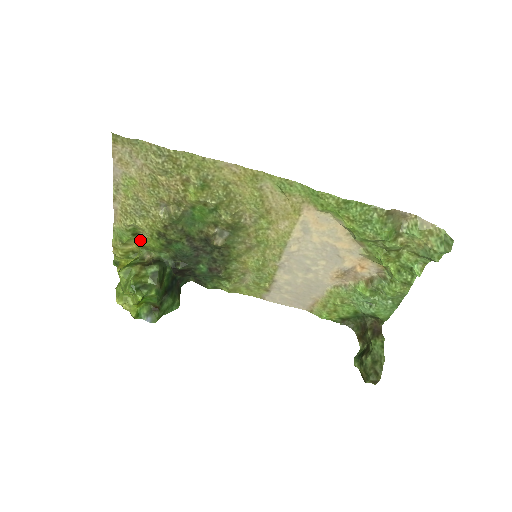
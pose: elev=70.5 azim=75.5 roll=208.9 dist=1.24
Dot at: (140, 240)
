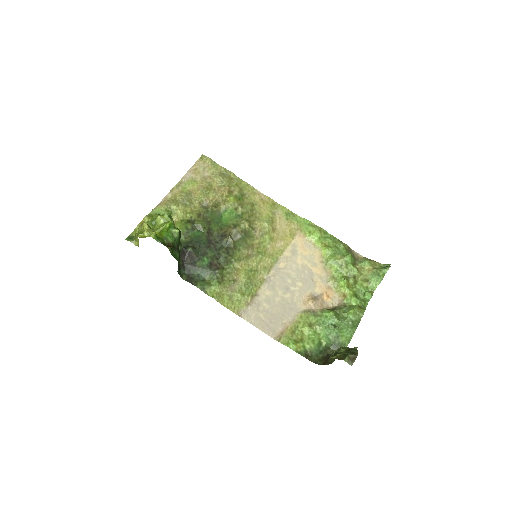
Dot at: occluded
